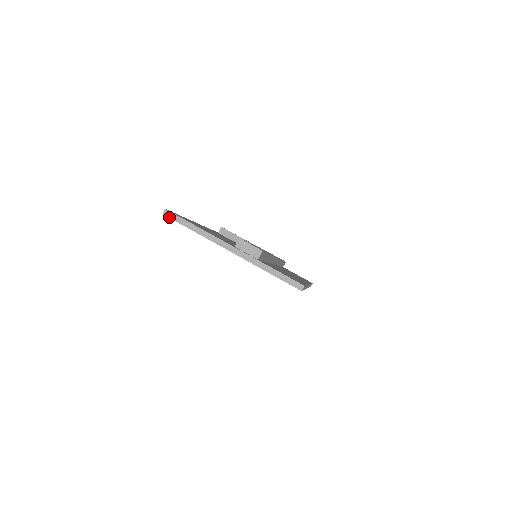
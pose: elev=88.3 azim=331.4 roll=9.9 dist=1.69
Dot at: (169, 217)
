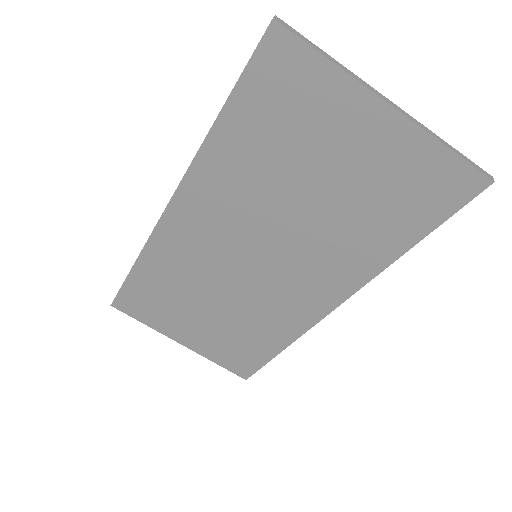
Dot at: (285, 26)
